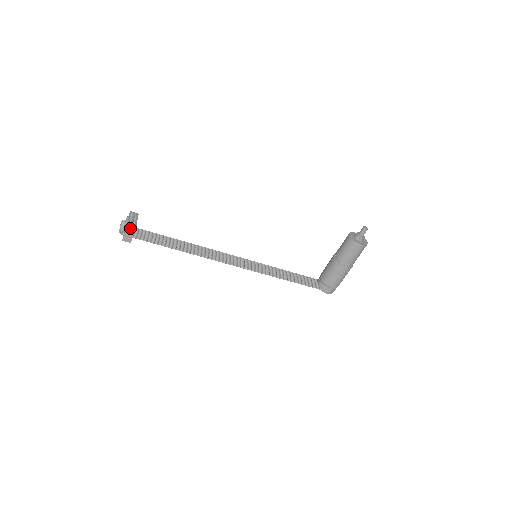
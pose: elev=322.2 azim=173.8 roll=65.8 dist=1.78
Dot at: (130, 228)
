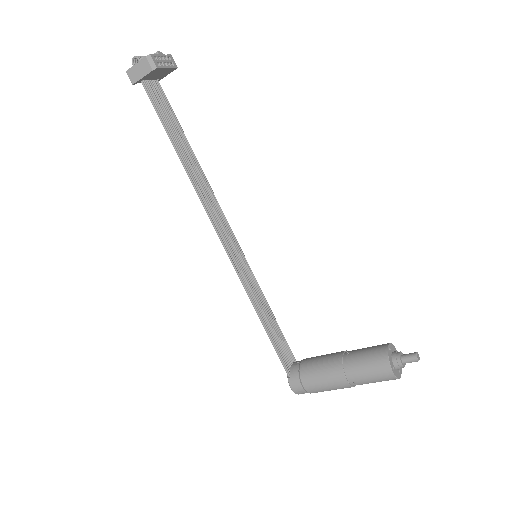
Dot at: (148, 63)
